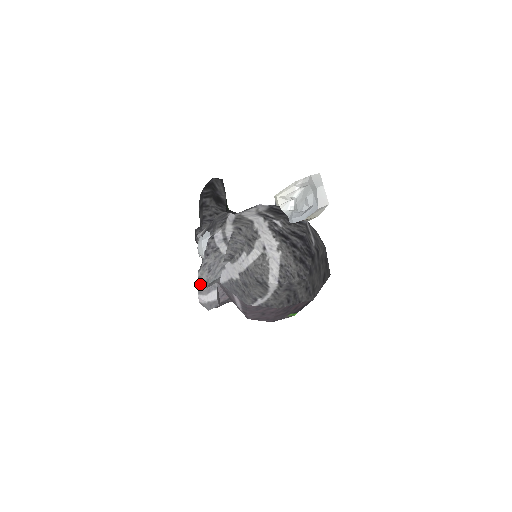
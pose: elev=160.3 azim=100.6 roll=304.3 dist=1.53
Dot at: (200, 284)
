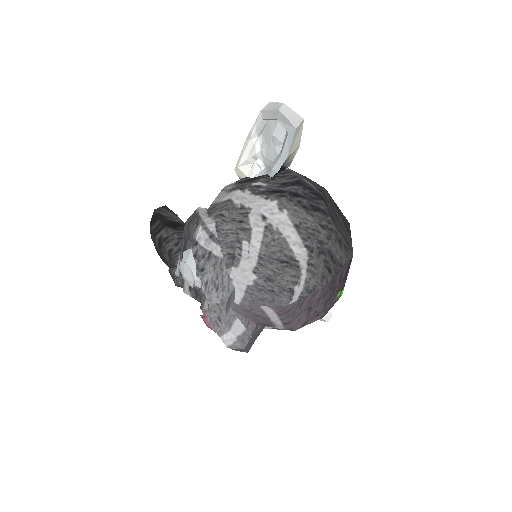
Dot at: (214, 324)
